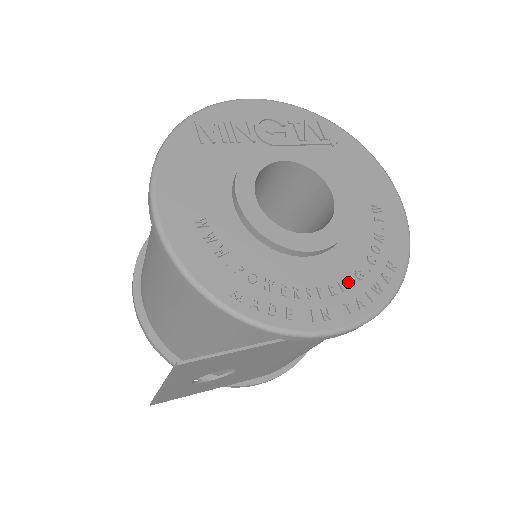
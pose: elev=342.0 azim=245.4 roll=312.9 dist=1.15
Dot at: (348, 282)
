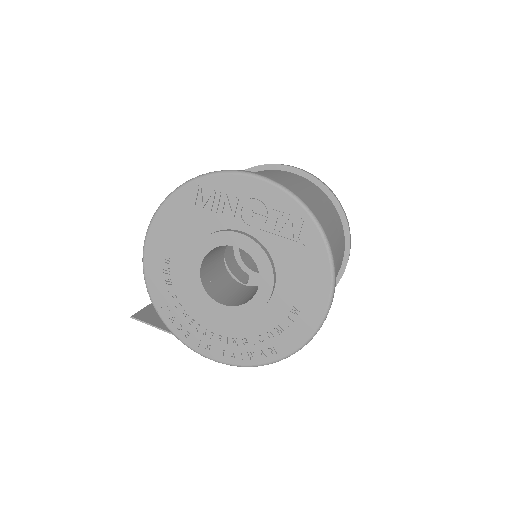
Dot at: (233, 341)
